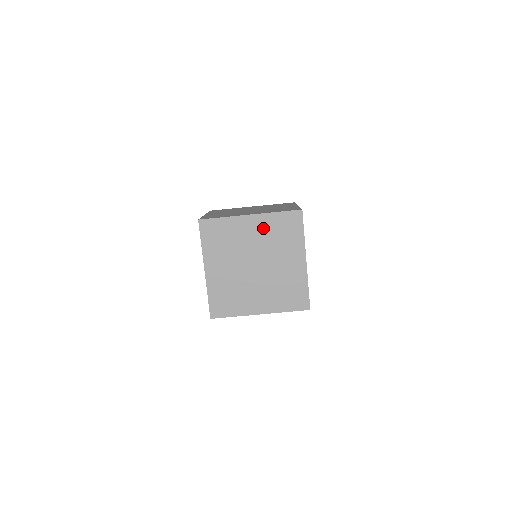
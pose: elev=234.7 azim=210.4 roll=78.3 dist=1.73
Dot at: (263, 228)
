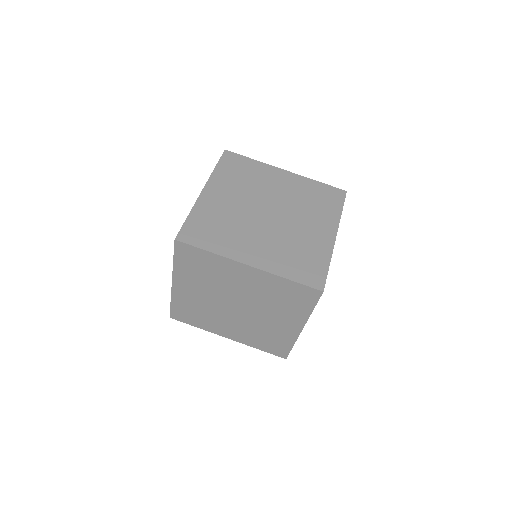
Dot at: (295, 186)
